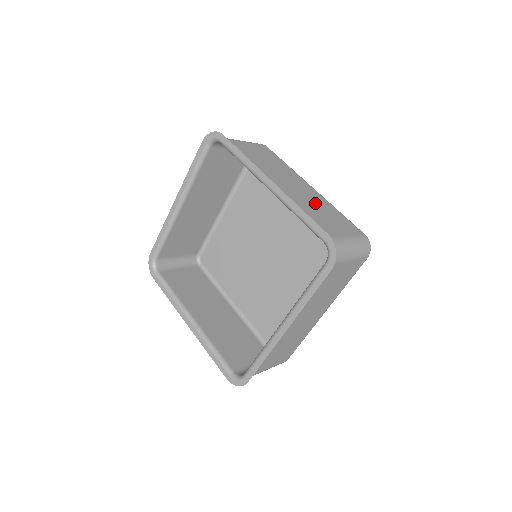
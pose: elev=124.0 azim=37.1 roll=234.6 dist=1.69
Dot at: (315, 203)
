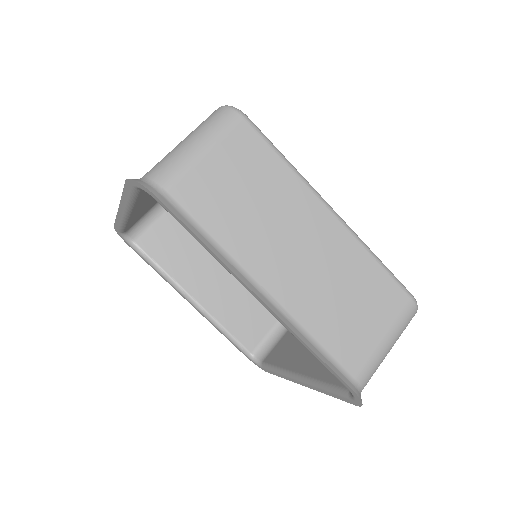
Dot at: (336, 277)
